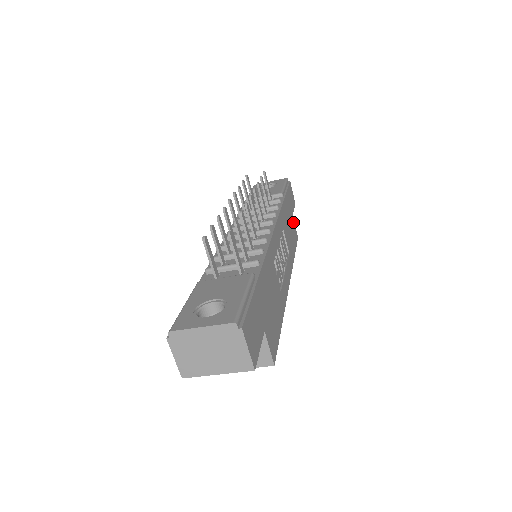
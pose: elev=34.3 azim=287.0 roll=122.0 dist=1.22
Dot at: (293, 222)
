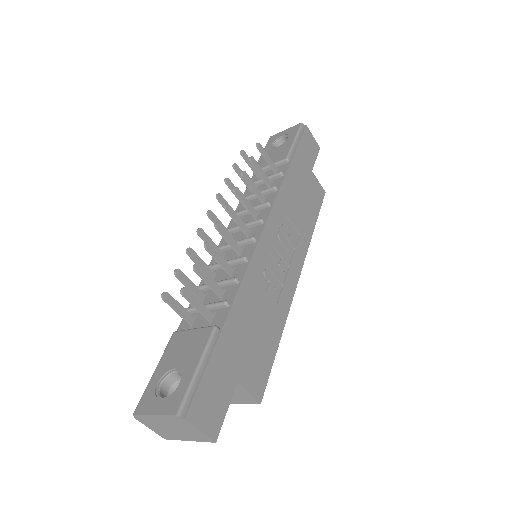
Dot at: (313, 180)
